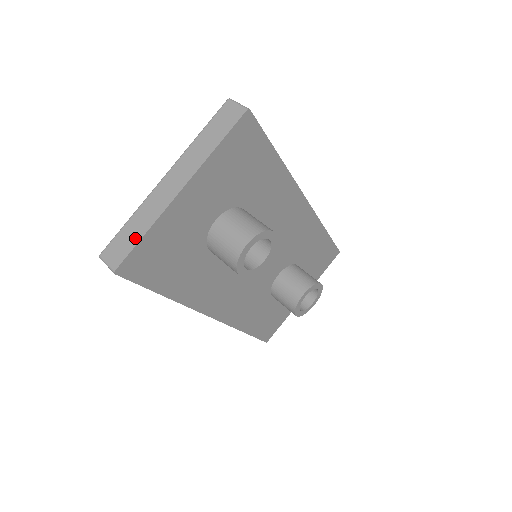
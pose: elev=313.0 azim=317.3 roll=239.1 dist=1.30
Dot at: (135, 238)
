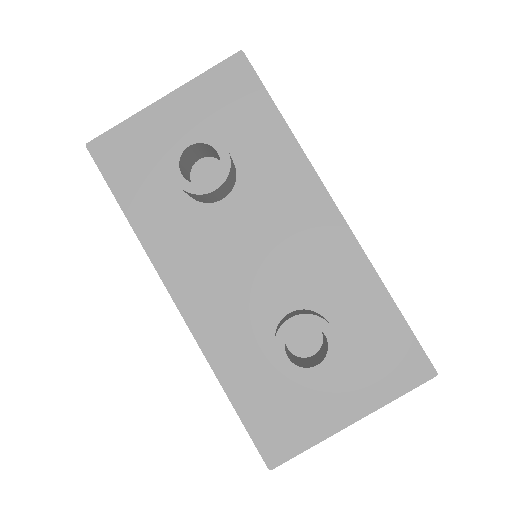
Dot at: (116, 128)
